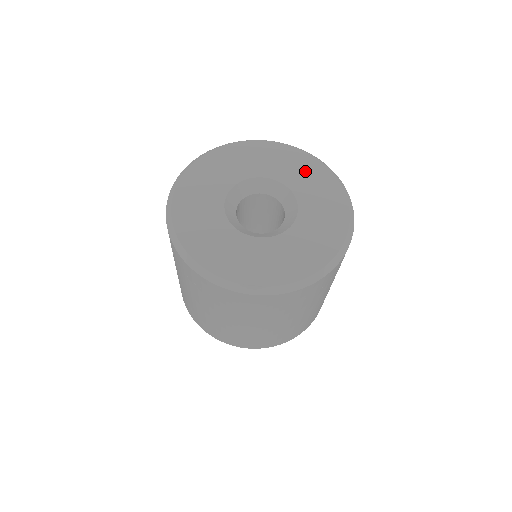
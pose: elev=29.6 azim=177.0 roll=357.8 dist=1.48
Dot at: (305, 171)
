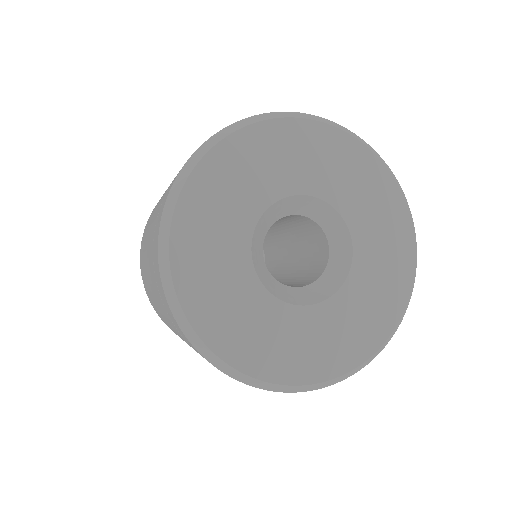
Dot at: (389, 249)
